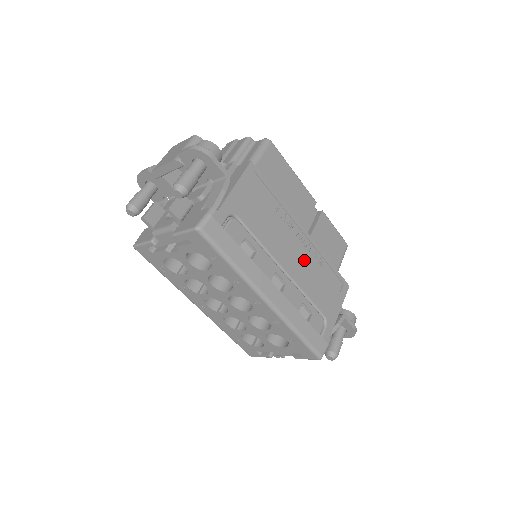
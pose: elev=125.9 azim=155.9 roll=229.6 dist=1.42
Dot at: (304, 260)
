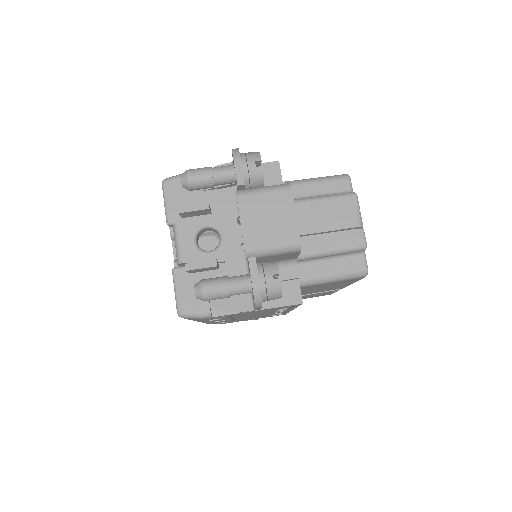
Dot at: (263, 315)
